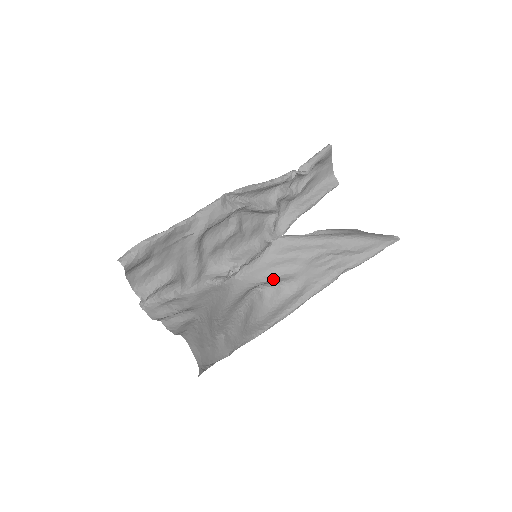
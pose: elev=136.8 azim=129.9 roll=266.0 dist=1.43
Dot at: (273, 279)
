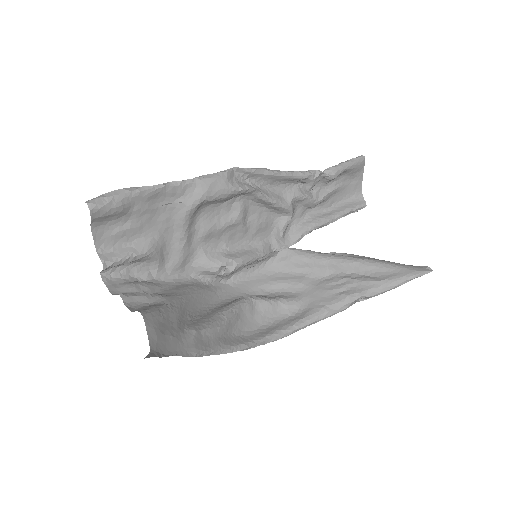
Dot at: (271, 294)
